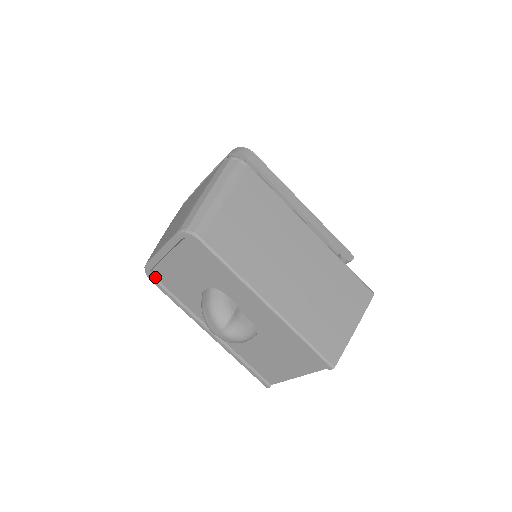
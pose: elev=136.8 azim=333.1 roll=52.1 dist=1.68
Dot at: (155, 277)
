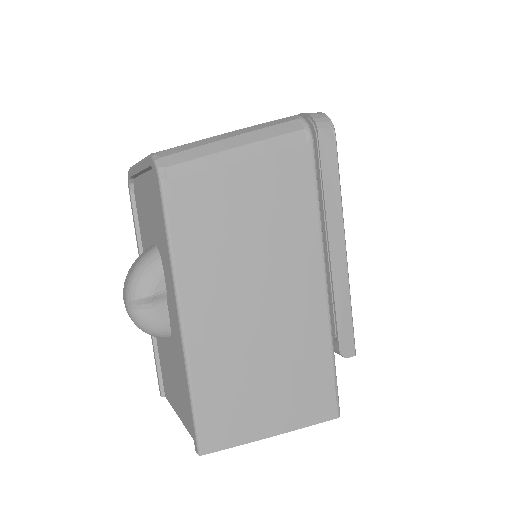
Dot at: (133, 189)
